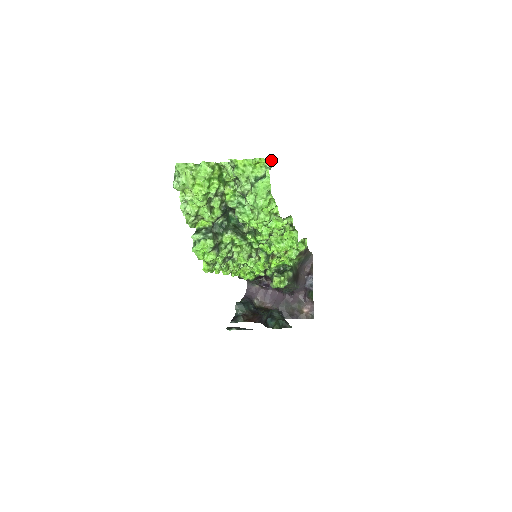
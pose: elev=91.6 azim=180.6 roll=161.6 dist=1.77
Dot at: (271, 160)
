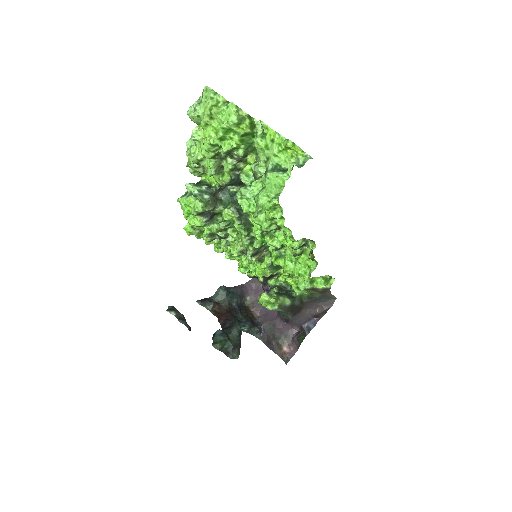
Dot at: occluded
